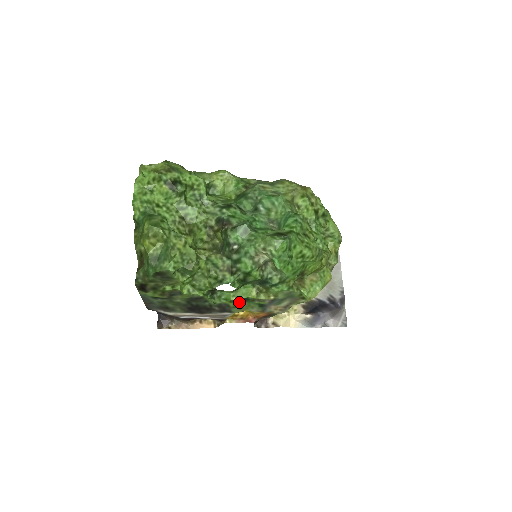
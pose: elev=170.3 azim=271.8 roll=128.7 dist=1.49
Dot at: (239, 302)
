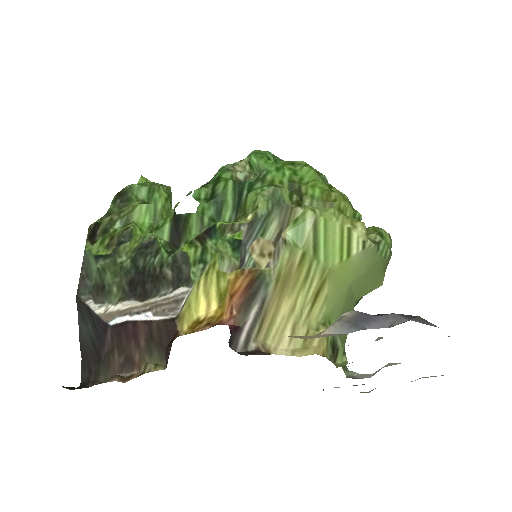
Dot at: (203, 244)
